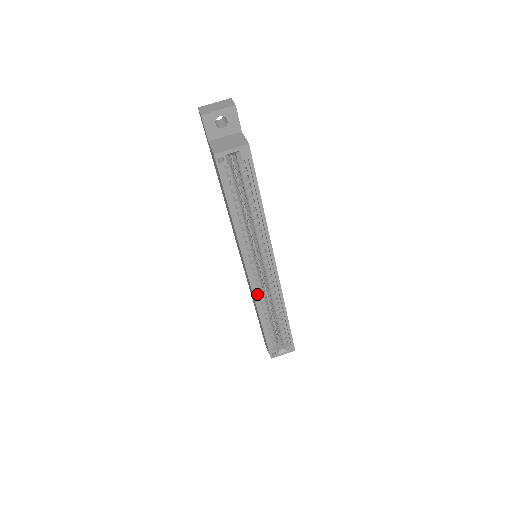
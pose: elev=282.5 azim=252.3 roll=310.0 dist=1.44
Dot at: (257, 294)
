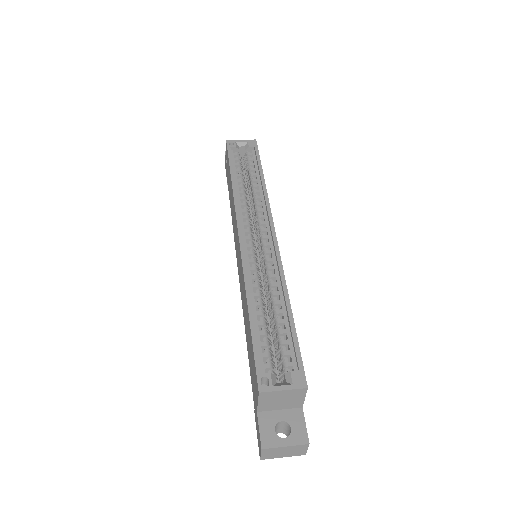
Dot at: (248, 268)
